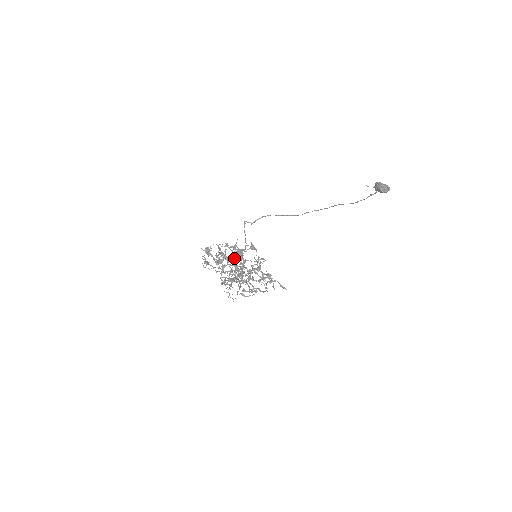
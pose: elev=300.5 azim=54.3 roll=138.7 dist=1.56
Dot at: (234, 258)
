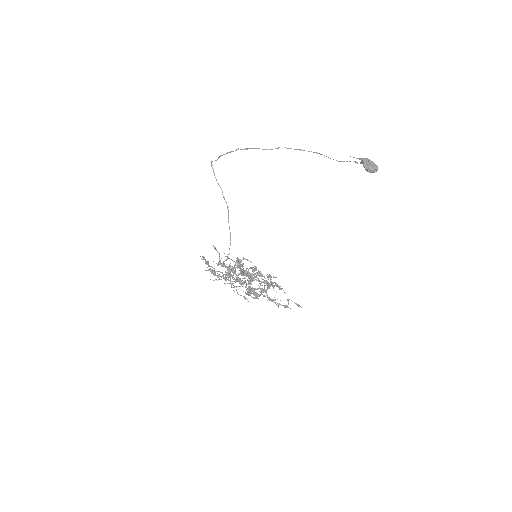
Dot at: (249, 295)
